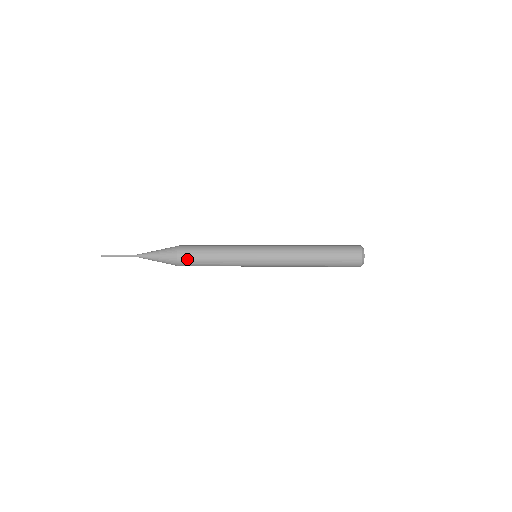
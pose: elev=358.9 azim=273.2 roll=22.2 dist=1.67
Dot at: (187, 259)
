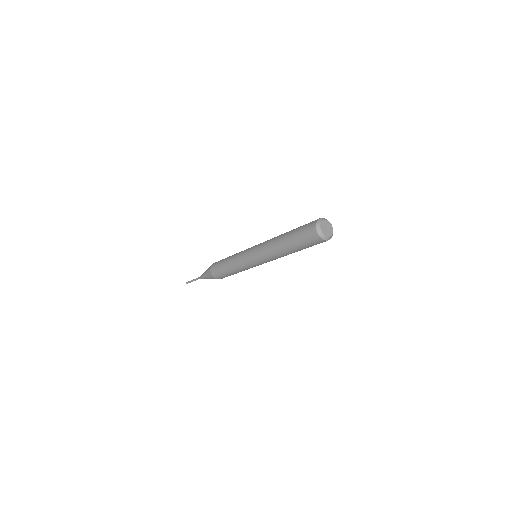
Dot at: (217, 262)
